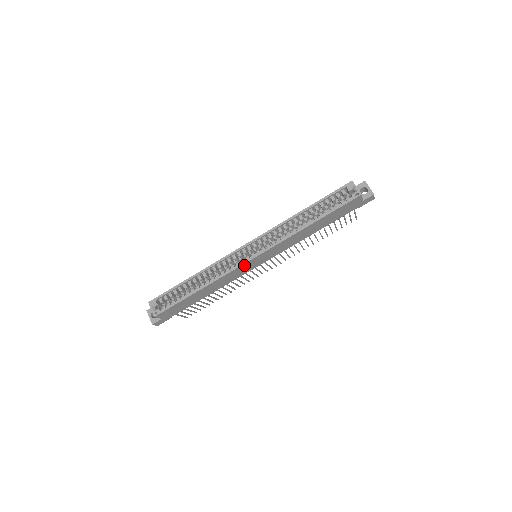
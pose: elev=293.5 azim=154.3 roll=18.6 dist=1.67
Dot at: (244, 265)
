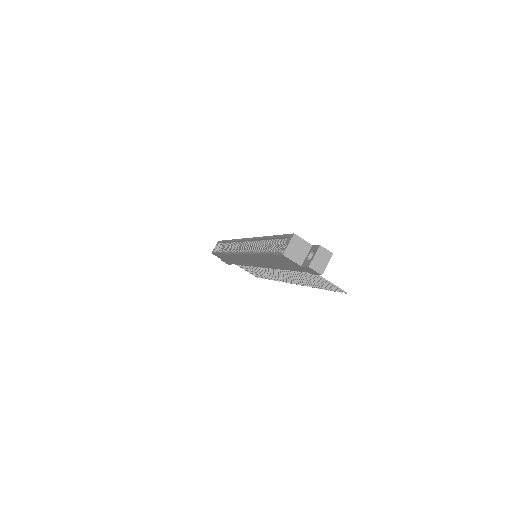
Dot at: (237, 255)
